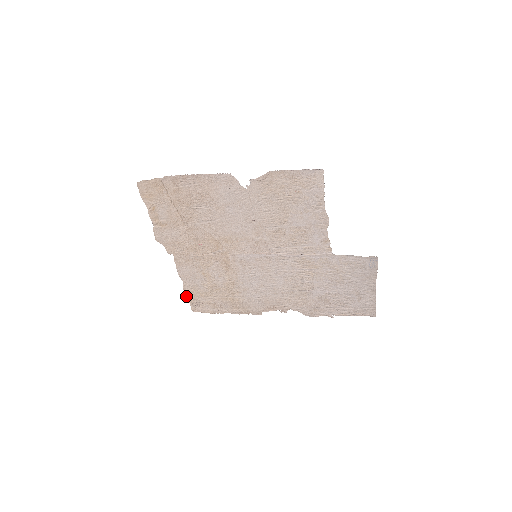
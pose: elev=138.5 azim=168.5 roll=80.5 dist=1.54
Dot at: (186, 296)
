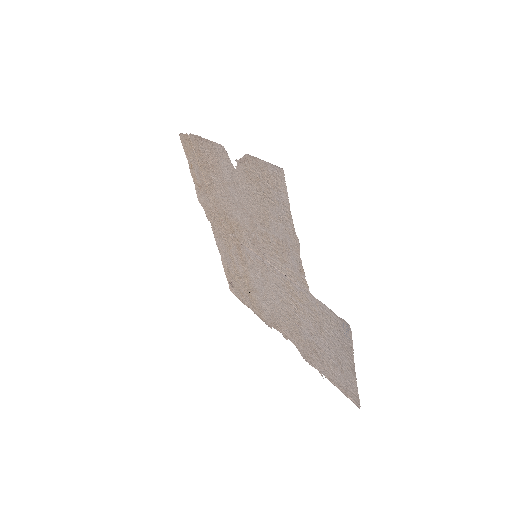
Dot at: (225, 271)
